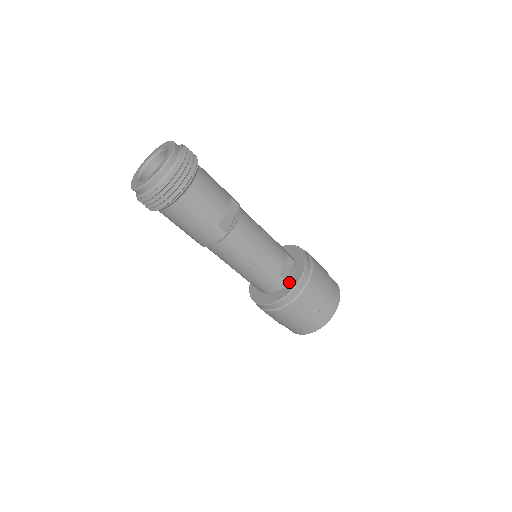
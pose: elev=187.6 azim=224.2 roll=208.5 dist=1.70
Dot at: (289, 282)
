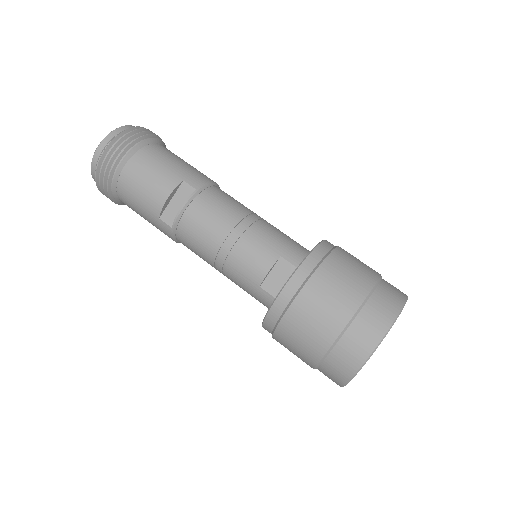
Dot at: occluded
